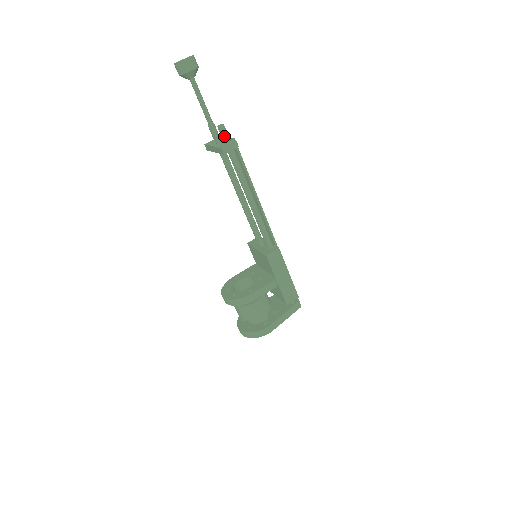
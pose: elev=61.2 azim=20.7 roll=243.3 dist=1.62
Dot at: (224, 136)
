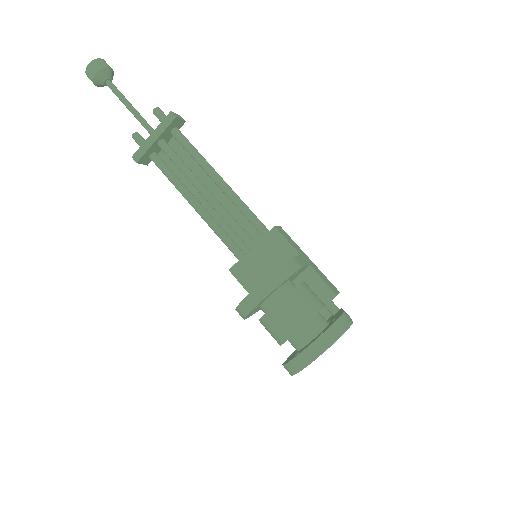
Dot at: (165, 116)
